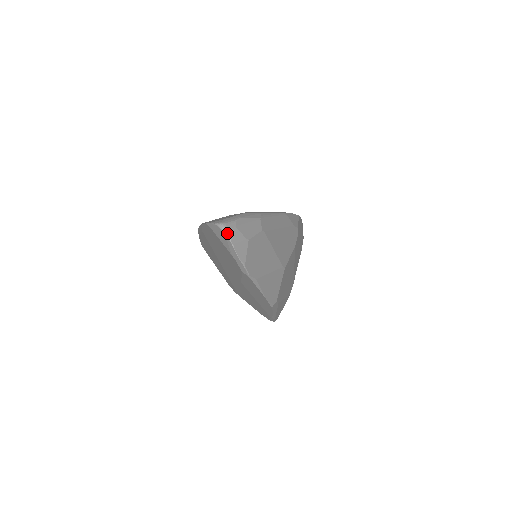
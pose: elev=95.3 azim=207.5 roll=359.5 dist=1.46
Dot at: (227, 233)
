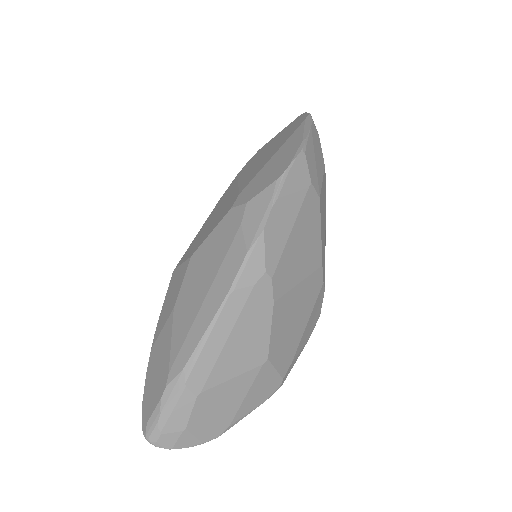
Dot at: occluded
